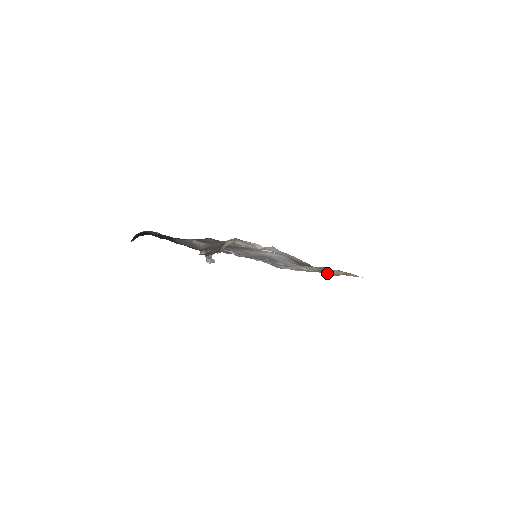
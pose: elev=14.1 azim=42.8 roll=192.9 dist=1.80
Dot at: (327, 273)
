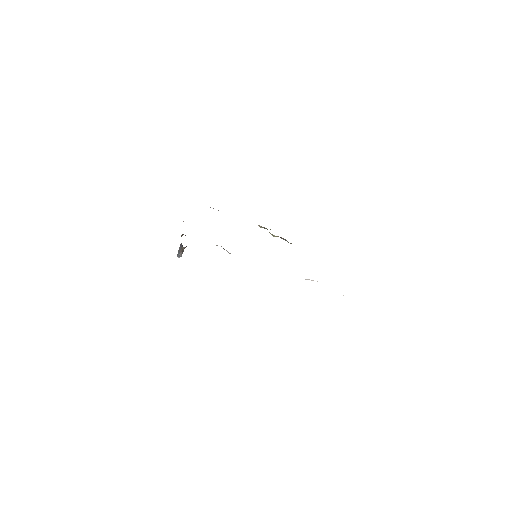
Dot at: occluded
